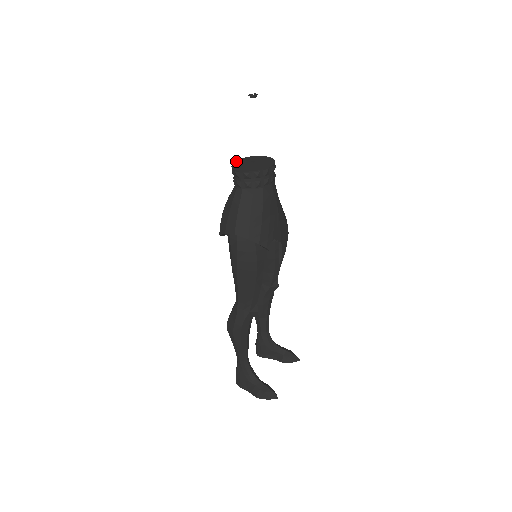
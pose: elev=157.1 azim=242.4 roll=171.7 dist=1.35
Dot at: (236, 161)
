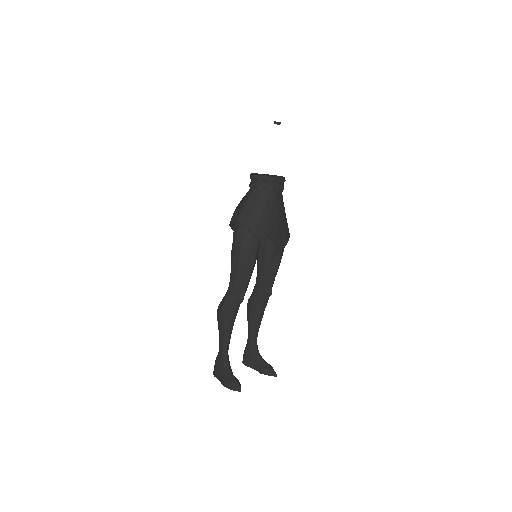
Dot at: (257, 173)
